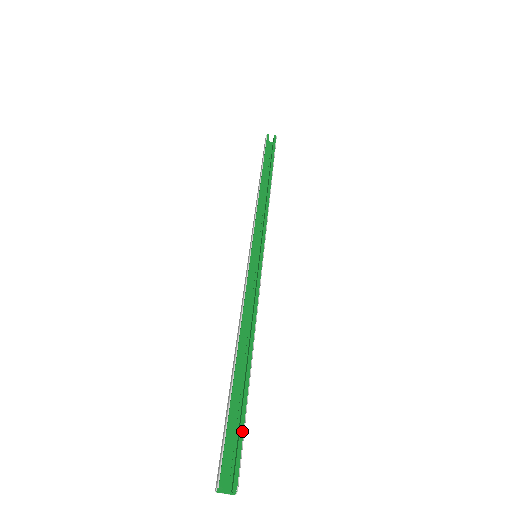
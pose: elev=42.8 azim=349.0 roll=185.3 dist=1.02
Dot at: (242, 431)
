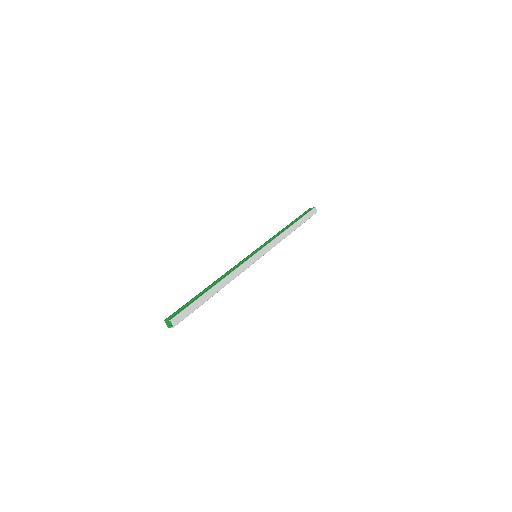
Dot at: (187, 305)
